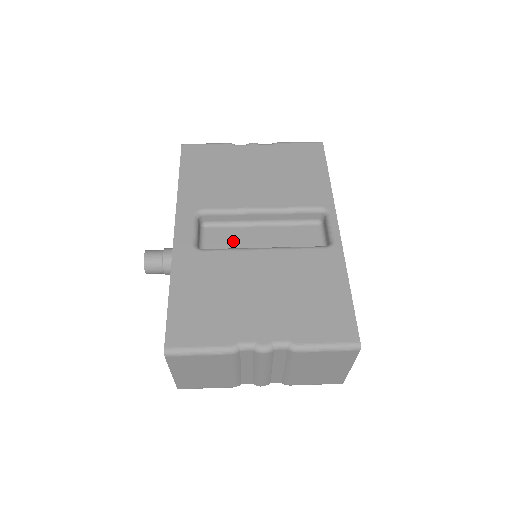
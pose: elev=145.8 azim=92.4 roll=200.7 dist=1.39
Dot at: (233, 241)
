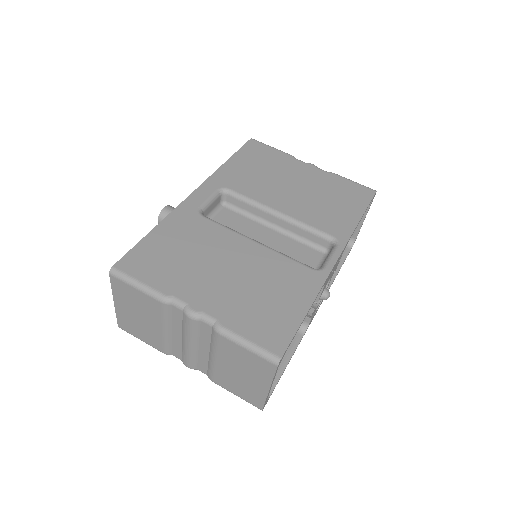
Dot at: (239, 227)
